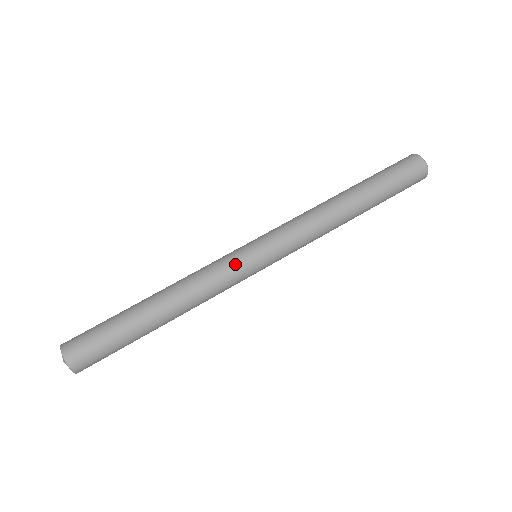
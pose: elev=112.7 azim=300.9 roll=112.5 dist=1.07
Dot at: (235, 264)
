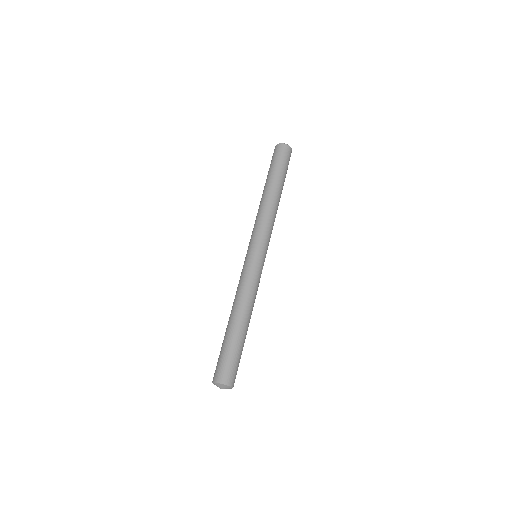
Dot at: (258, 269)
